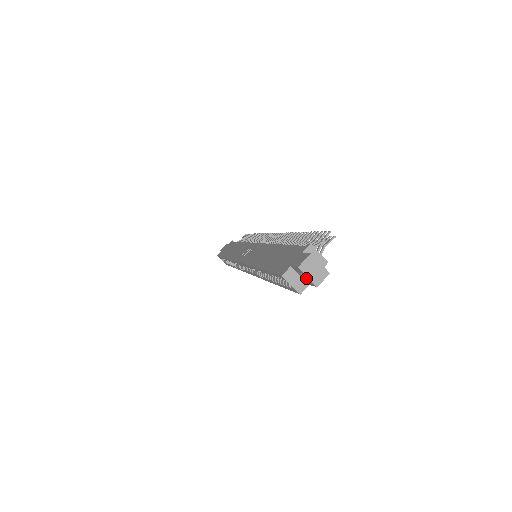
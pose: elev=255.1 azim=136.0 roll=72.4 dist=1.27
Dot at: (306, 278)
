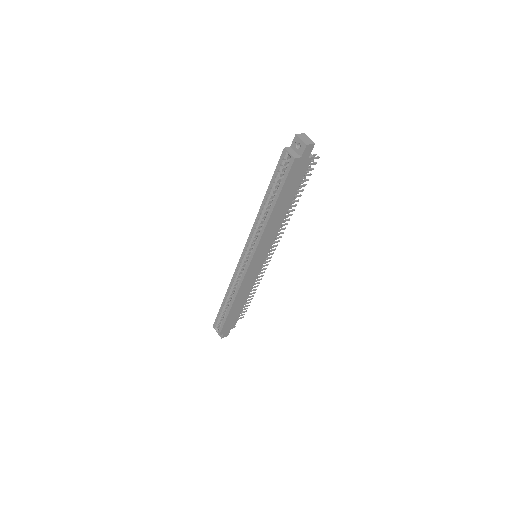
Dot at: (300, 148)
